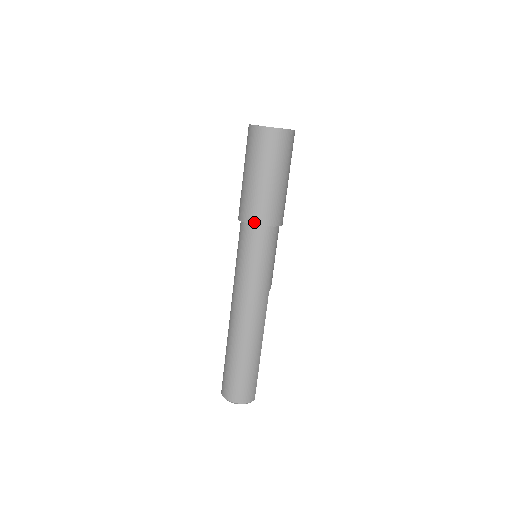
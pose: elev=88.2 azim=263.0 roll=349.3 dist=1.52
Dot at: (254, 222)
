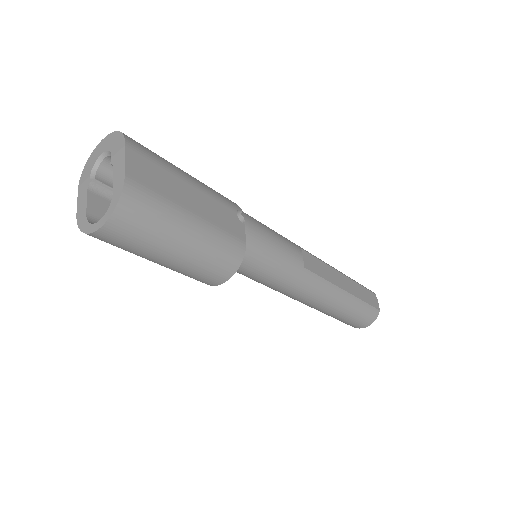
Dot at: (214, 285)
